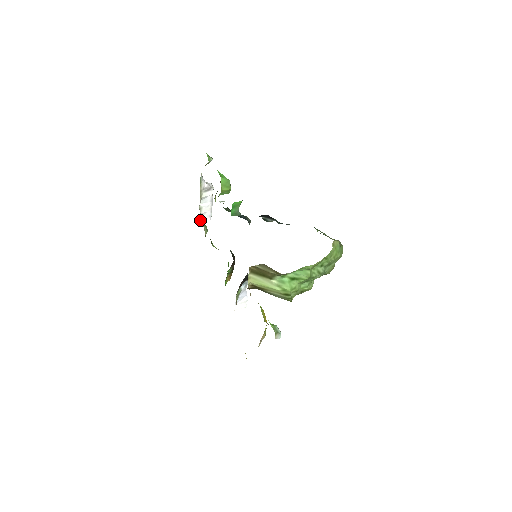
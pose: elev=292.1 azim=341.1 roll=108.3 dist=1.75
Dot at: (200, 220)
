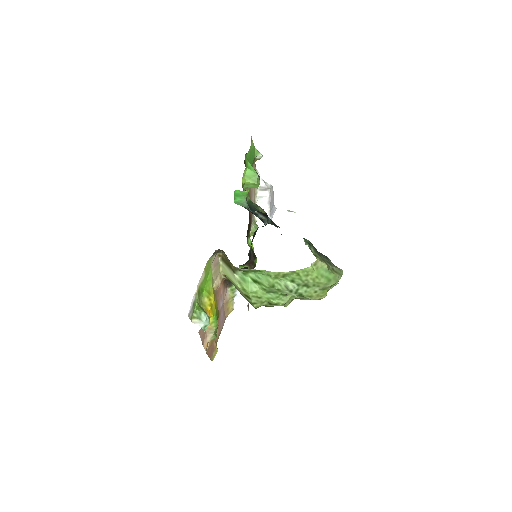
Dot at: (258, 220)
